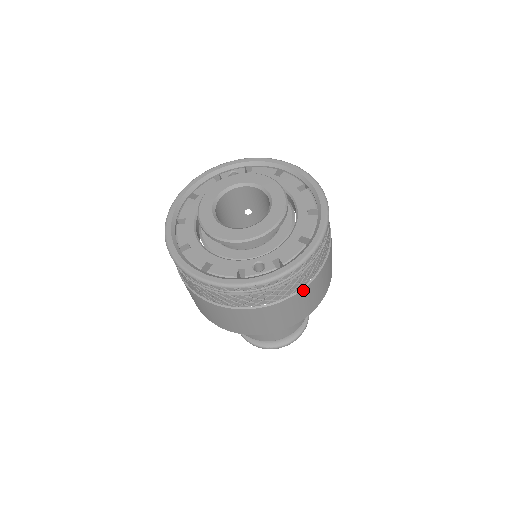
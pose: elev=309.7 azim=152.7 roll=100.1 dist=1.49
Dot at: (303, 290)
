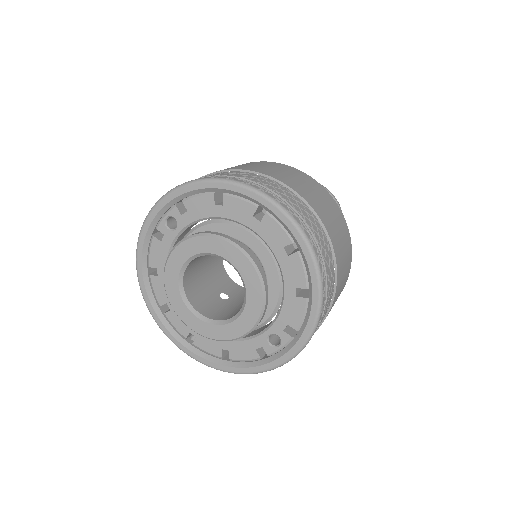
Dot at: occluded
